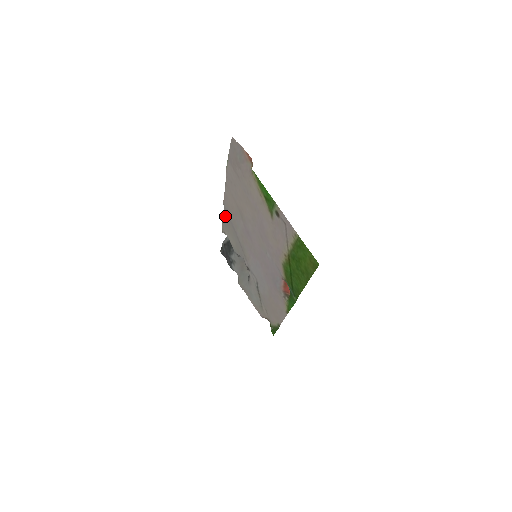
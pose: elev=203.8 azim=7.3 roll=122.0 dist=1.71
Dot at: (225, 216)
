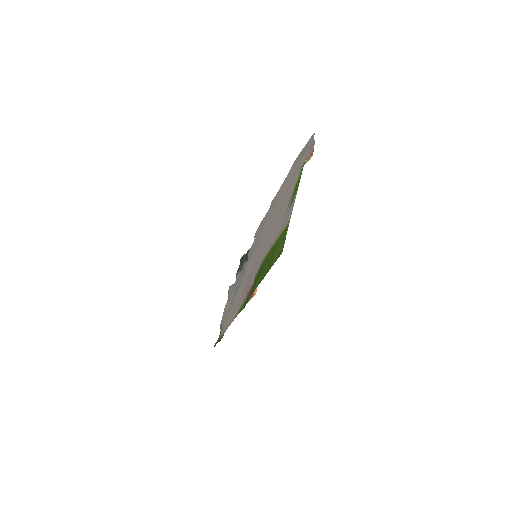
Dot at: (265, 217)
